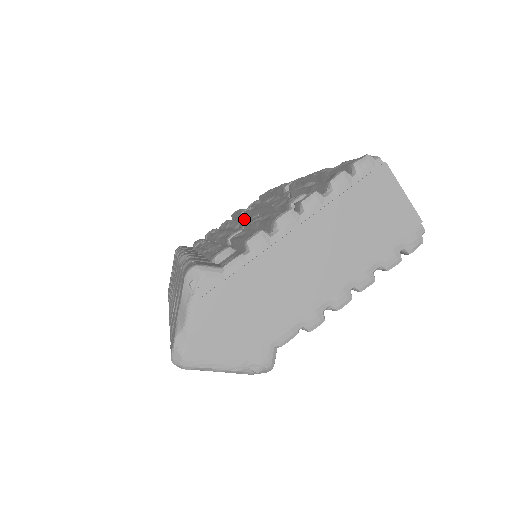
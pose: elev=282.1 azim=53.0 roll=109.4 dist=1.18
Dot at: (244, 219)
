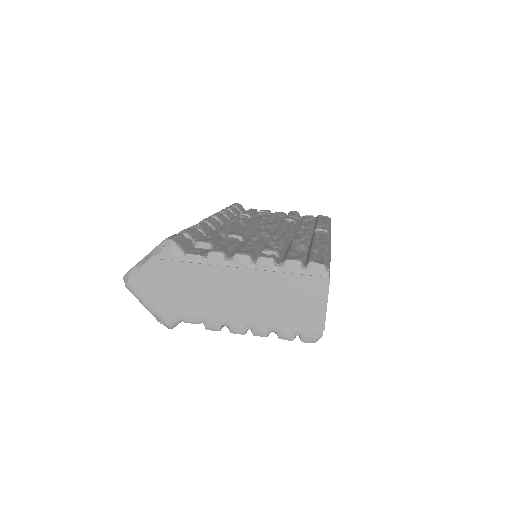
Dot at: (274, 226)
